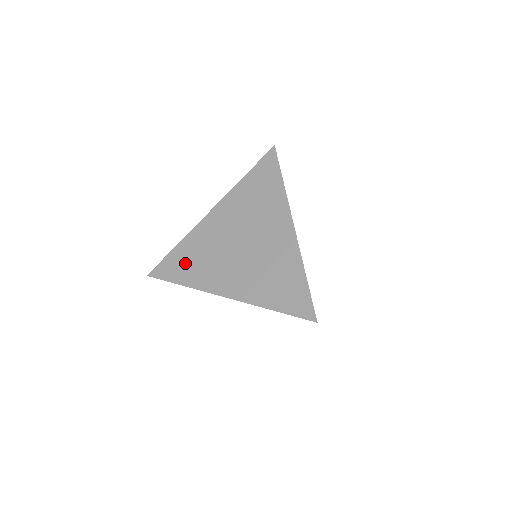
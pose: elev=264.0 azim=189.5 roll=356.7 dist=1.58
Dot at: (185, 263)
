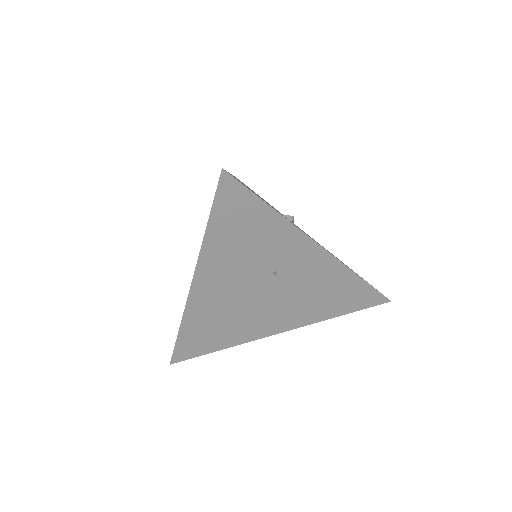
Dot at: occluded
